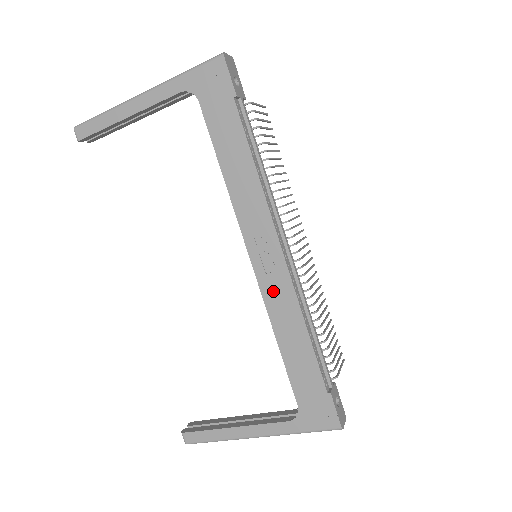
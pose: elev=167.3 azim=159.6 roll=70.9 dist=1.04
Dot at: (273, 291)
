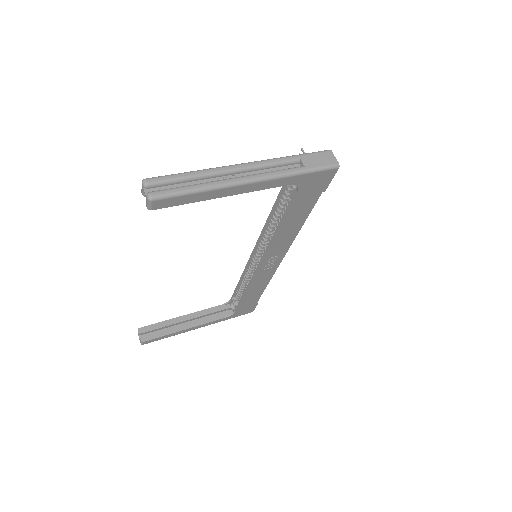
Dot at: (262, 276)
